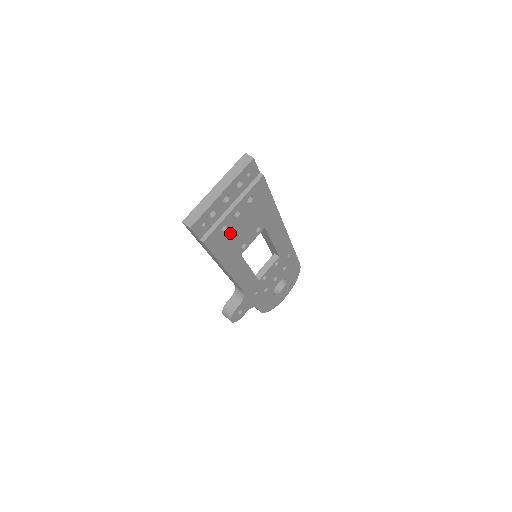
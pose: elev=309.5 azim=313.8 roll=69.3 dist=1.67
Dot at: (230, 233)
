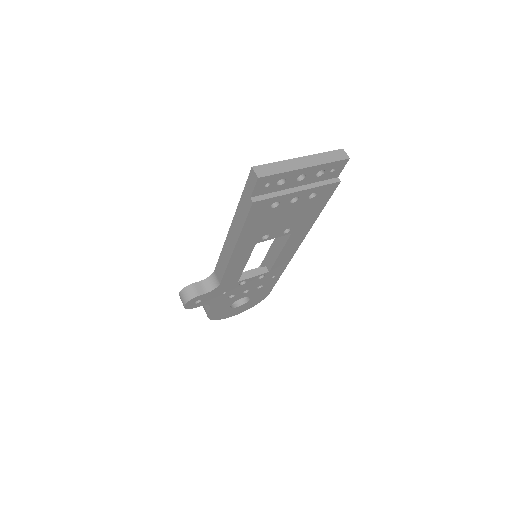
Dot at: (273, 213)
